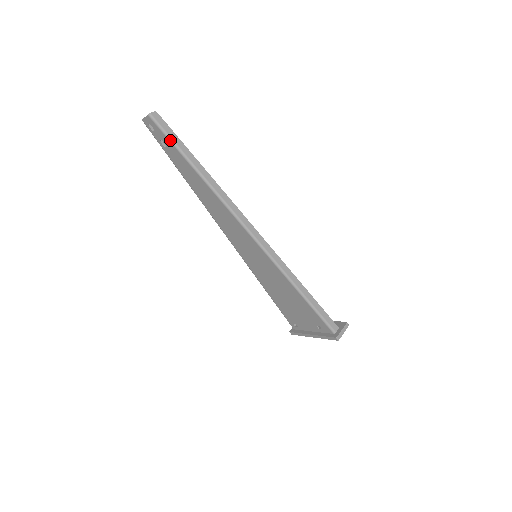
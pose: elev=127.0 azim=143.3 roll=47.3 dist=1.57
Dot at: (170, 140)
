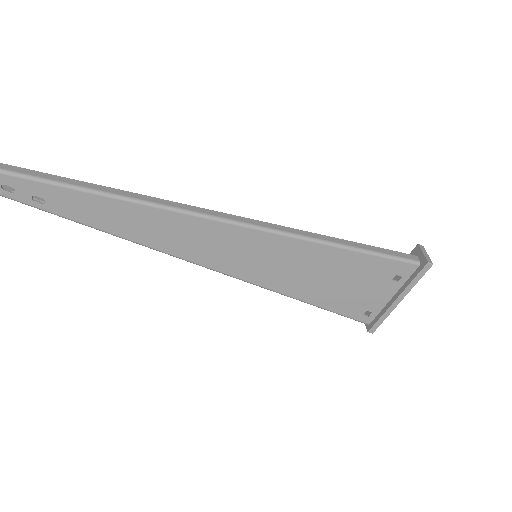
Dot at: (43, 181)
